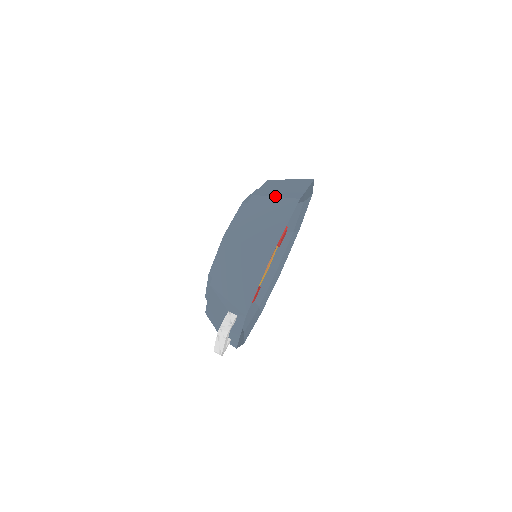
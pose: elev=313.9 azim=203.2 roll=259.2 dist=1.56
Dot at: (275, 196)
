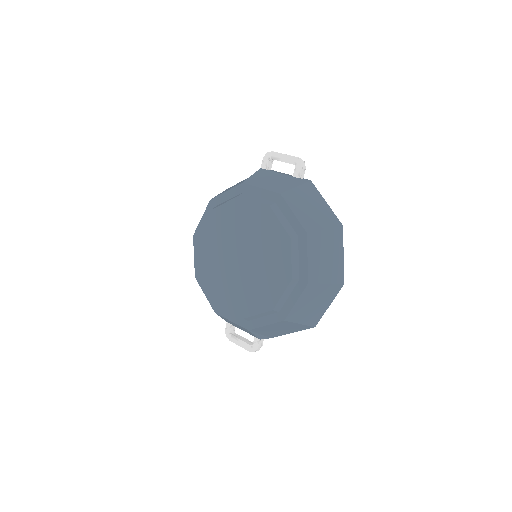
Dot at: (327, 283)
